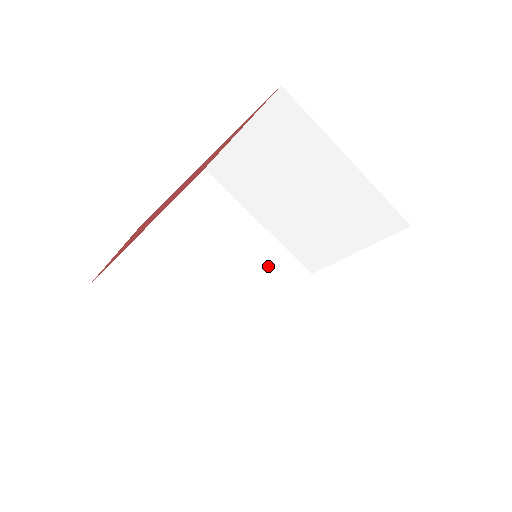
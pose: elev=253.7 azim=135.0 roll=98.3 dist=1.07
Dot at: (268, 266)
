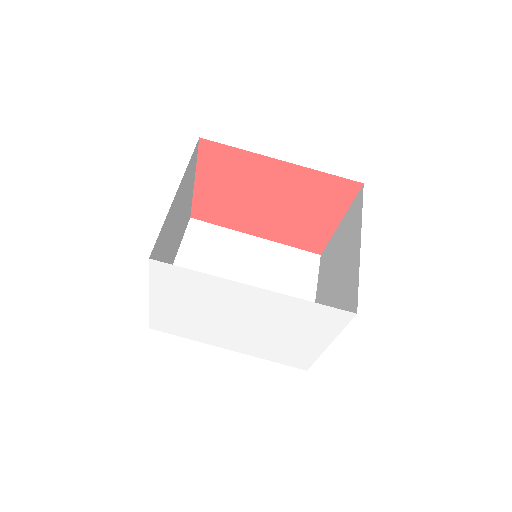
Dot at: occluded
